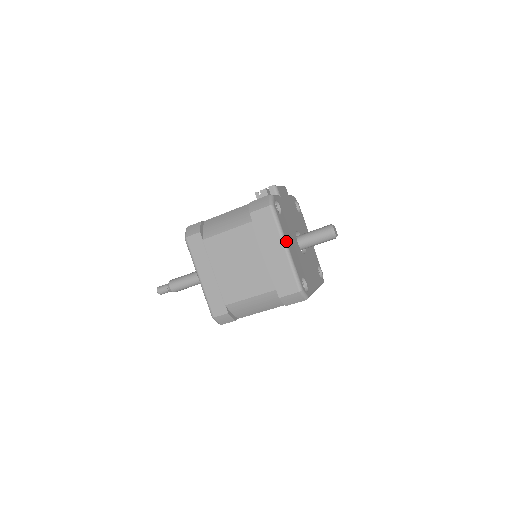
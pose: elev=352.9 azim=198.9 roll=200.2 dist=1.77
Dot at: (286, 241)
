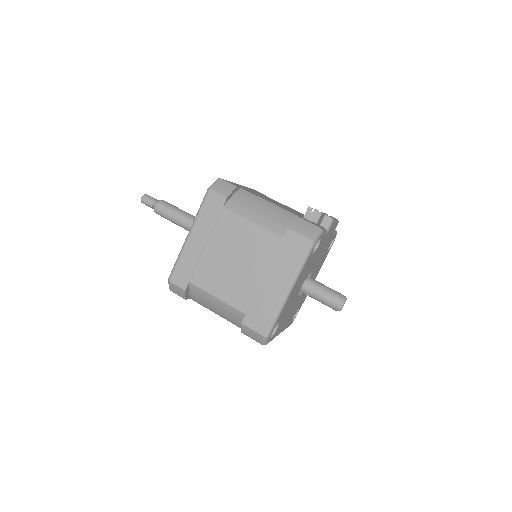
Dot at: (295, 284)
